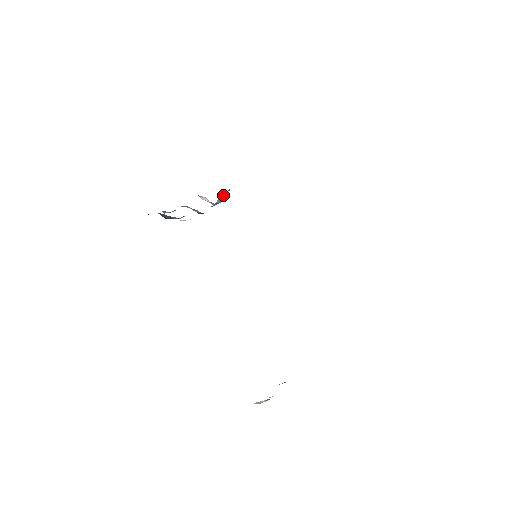
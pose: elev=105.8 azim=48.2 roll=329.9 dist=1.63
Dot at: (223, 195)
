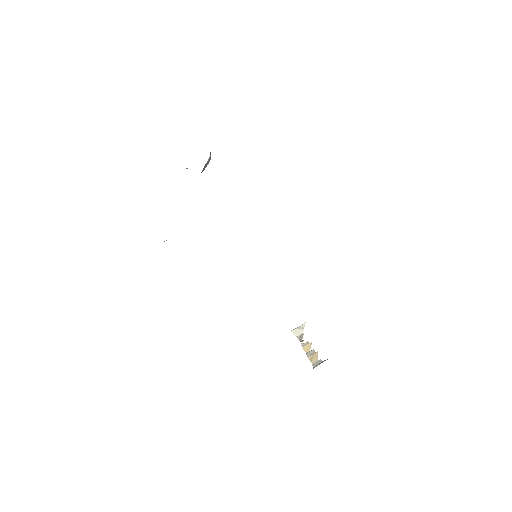
Dot at: (207, 161)
